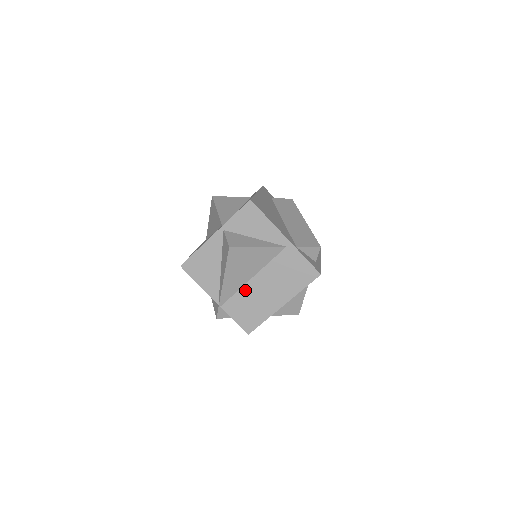
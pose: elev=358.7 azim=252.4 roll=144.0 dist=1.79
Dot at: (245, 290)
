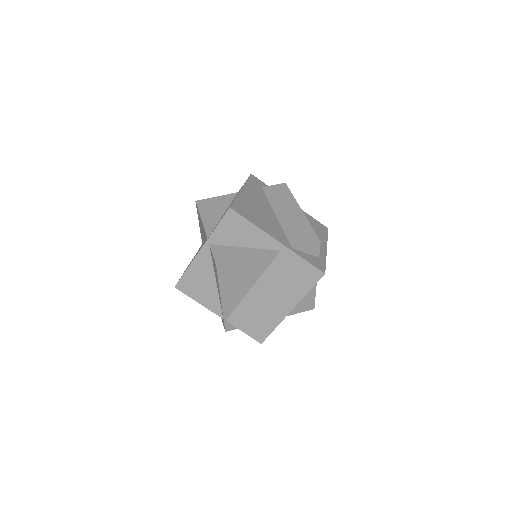
Dot at: (247, 301)
